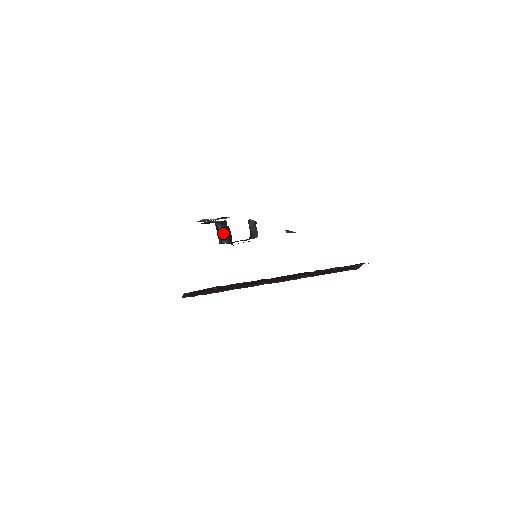
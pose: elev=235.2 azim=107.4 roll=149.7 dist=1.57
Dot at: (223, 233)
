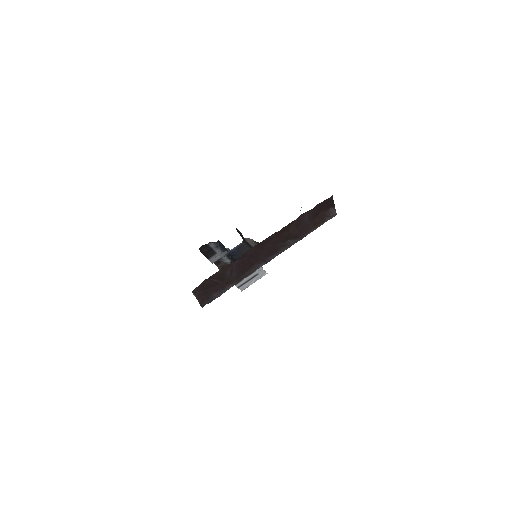
Dot at: occluded
